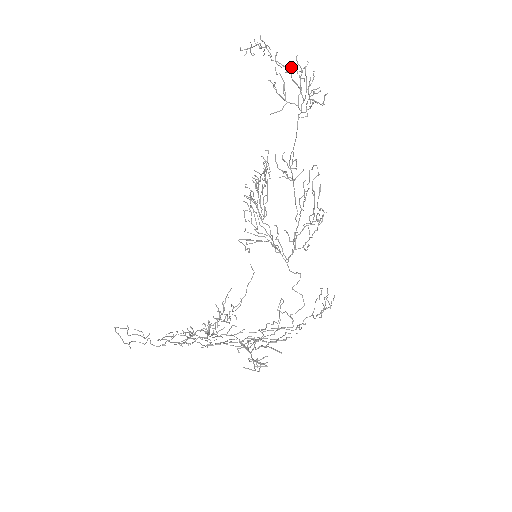
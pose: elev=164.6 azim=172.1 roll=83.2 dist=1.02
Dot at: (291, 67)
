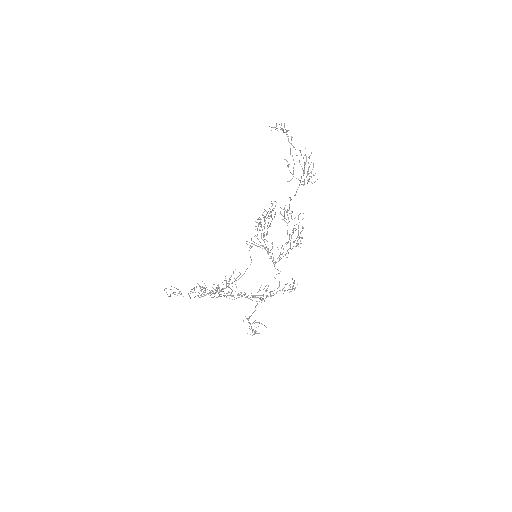
Dot at: (300, 152)
